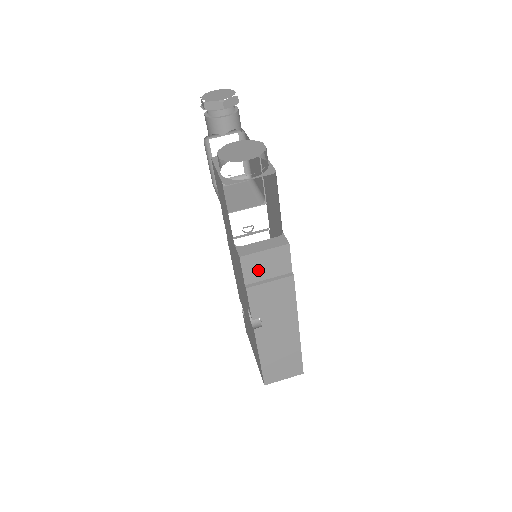
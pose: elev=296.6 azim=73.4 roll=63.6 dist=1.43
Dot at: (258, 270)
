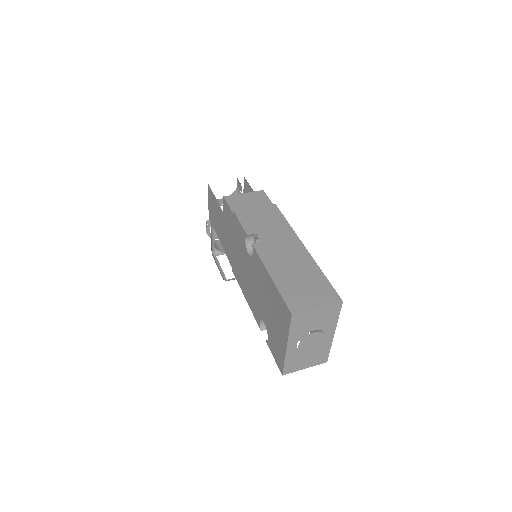
Dot at: (242, 205)
